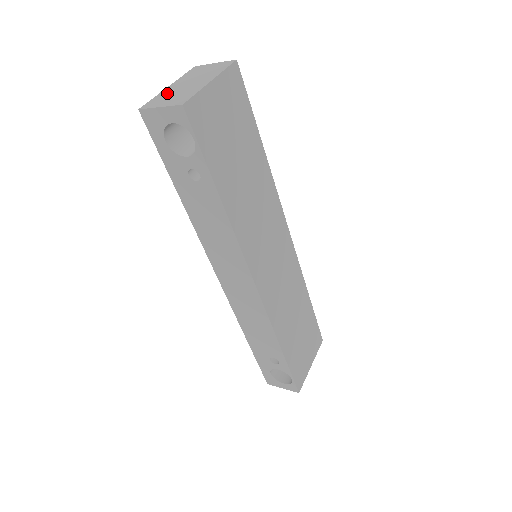
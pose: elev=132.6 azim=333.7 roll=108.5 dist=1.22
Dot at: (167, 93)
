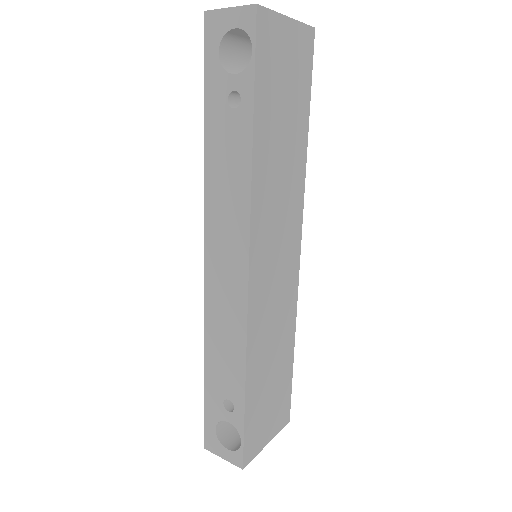
Dot at: occluded
